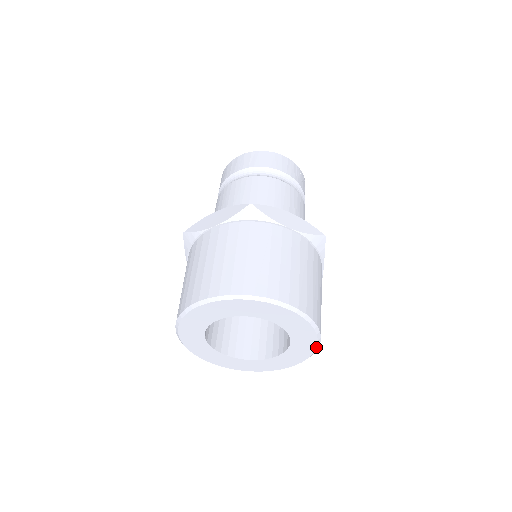
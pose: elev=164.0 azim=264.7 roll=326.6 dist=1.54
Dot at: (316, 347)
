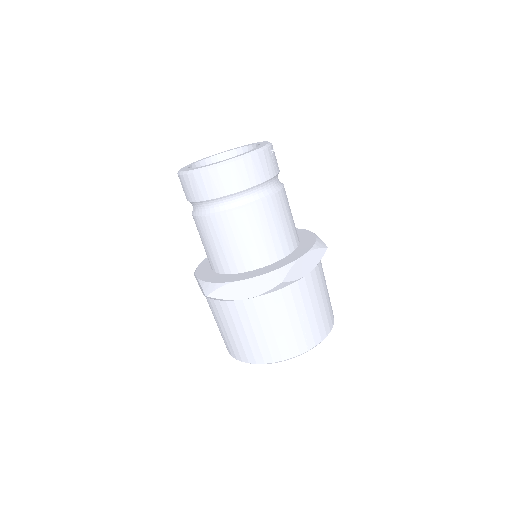
Dot at: occluded
